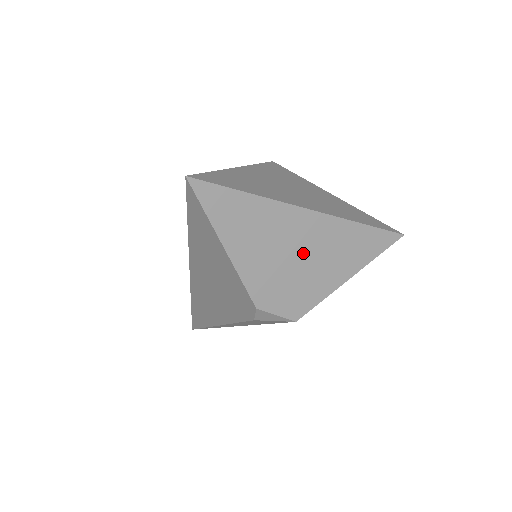
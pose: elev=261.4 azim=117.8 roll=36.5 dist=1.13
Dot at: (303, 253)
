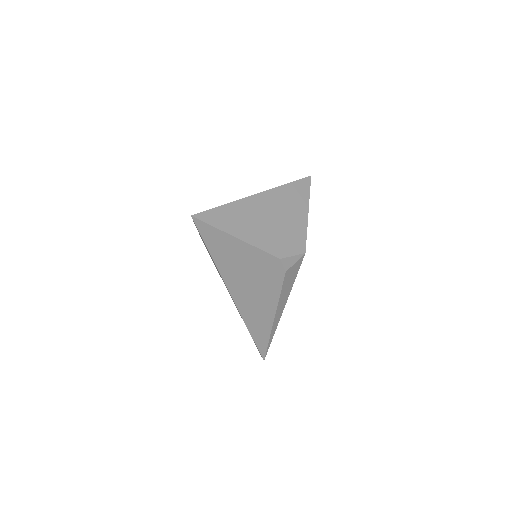
Dot at: (275, 216)
